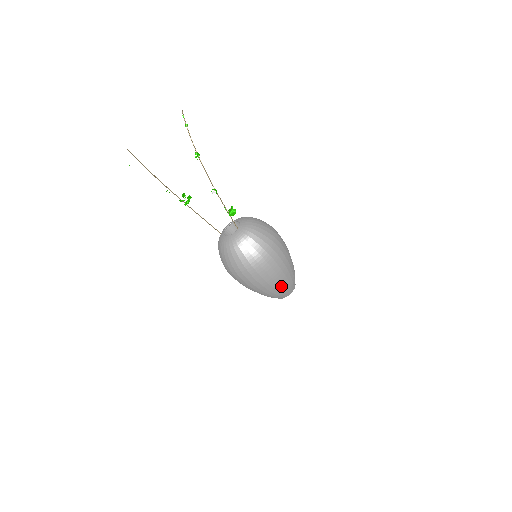
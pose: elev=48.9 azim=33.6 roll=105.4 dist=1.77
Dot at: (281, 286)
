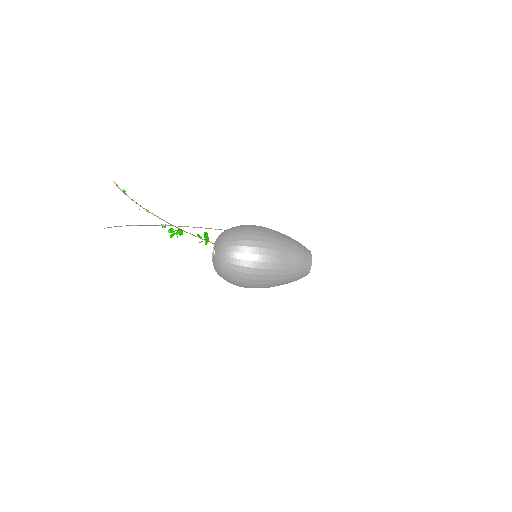
Dot at: (286, 280)
